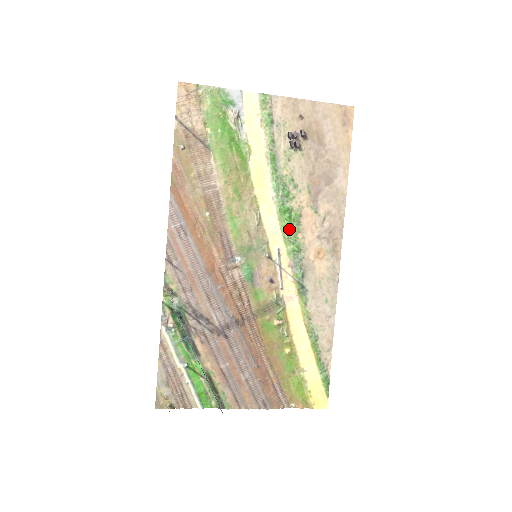
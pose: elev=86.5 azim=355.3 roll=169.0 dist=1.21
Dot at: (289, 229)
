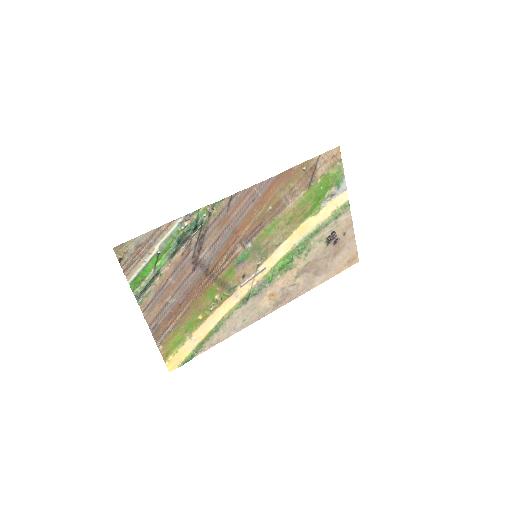
Dot at: (281, 267)
